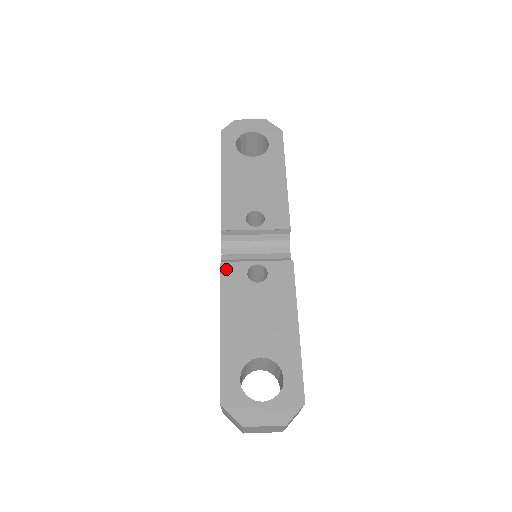
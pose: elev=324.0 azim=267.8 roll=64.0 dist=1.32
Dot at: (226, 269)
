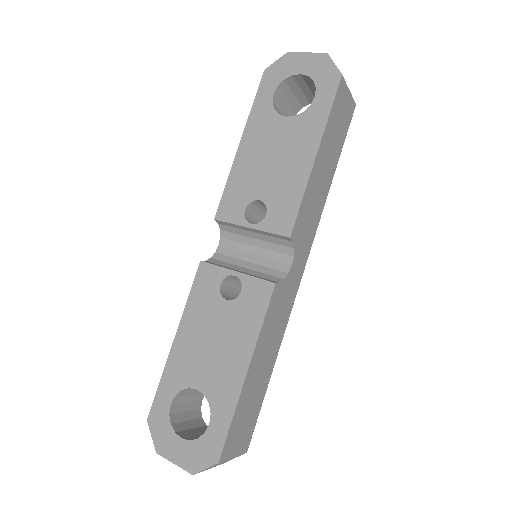
Dot at: (202, 271)
